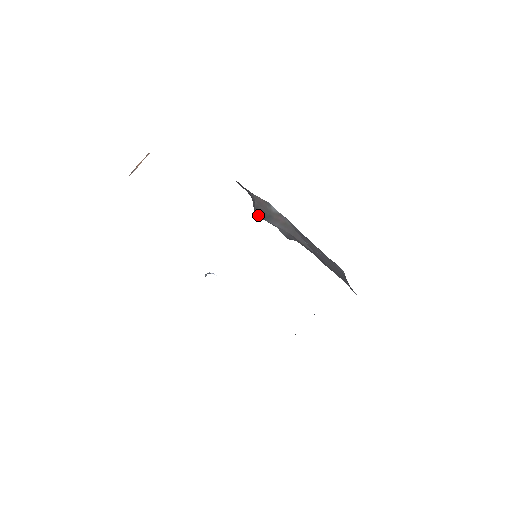
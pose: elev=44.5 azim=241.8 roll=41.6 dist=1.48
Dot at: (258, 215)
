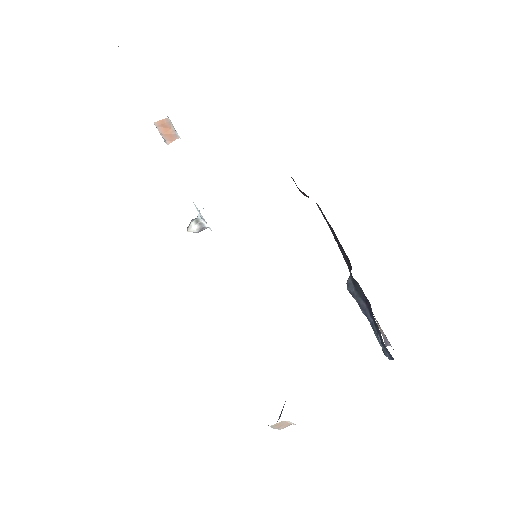
Dot at: occluded
